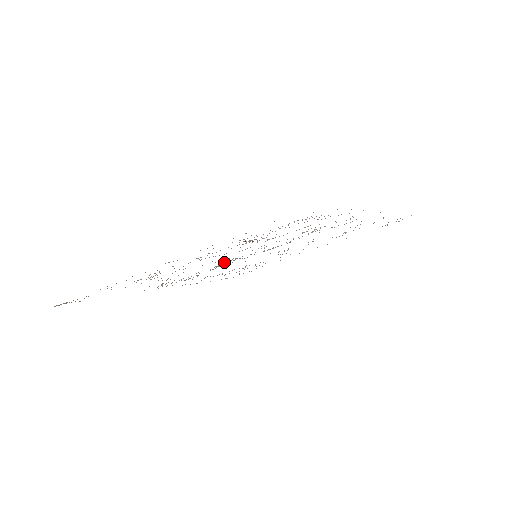
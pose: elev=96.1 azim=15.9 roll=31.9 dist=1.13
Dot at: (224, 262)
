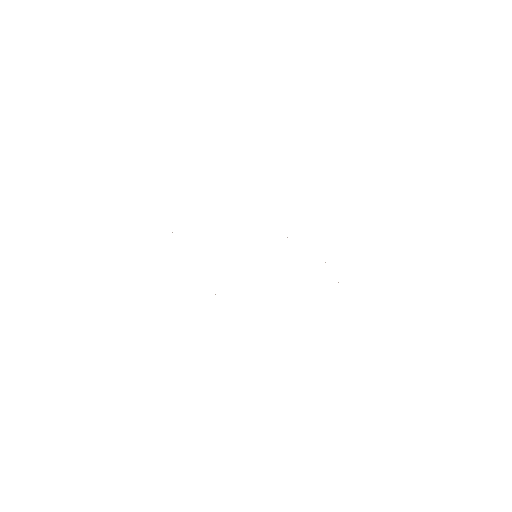
Dot at: occluded
